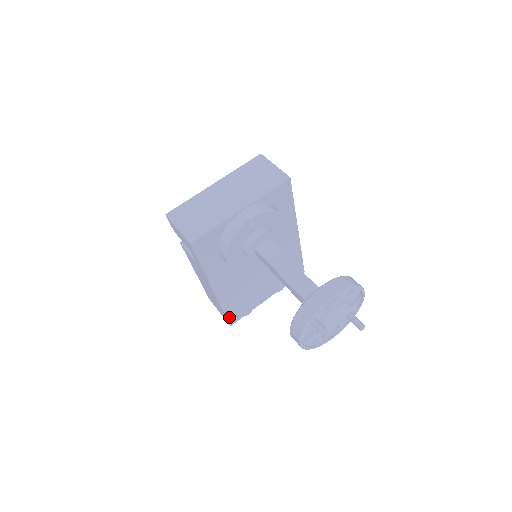
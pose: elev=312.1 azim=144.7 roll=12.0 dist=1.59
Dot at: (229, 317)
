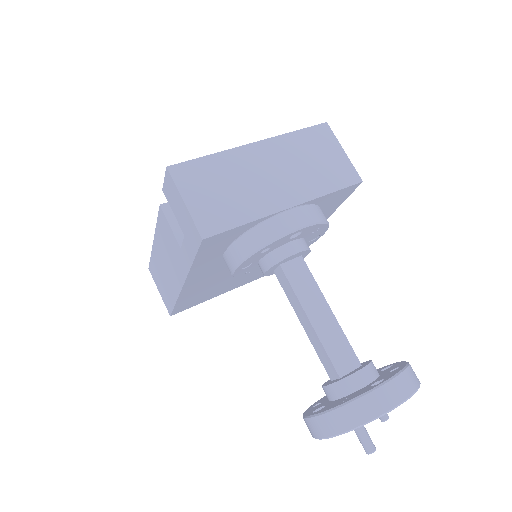
Dot at: (176, 309)
